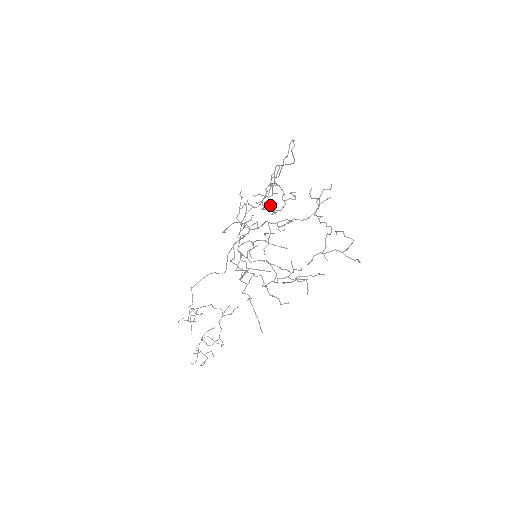
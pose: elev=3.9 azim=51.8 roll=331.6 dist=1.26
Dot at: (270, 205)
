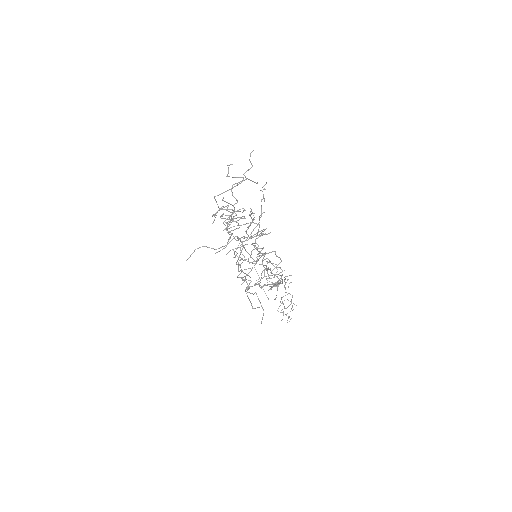
Dot at: occluded
